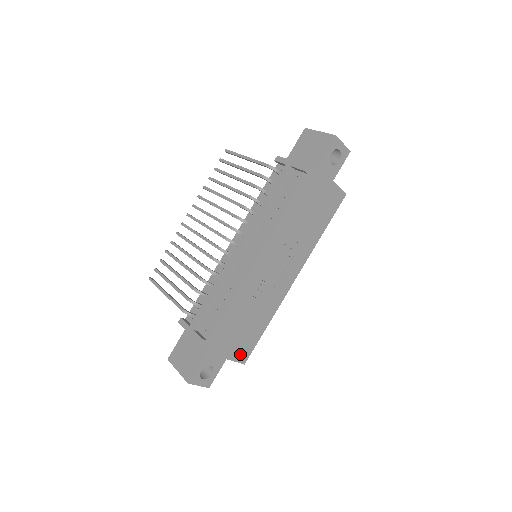
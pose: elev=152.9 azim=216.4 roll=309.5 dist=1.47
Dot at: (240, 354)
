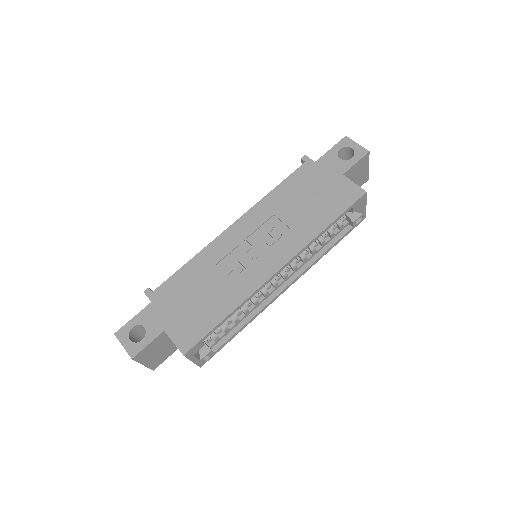
Dot at: (182, 335)
